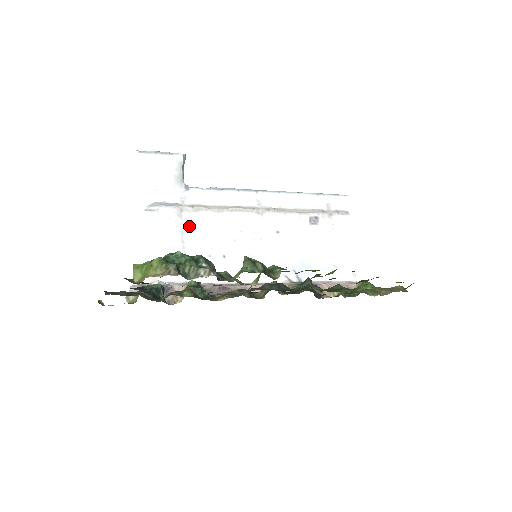
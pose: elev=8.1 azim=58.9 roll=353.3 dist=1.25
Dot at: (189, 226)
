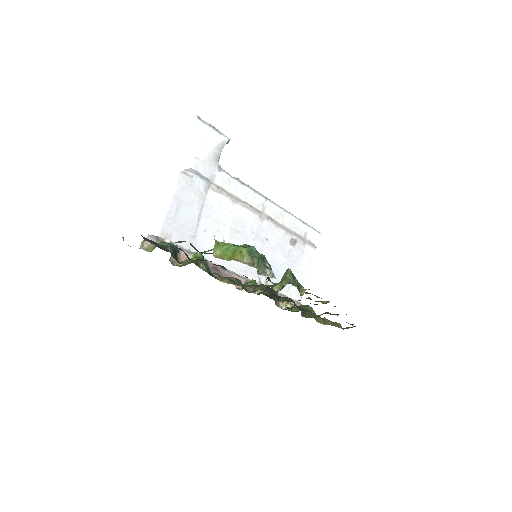
Dot at: (209, 203)
